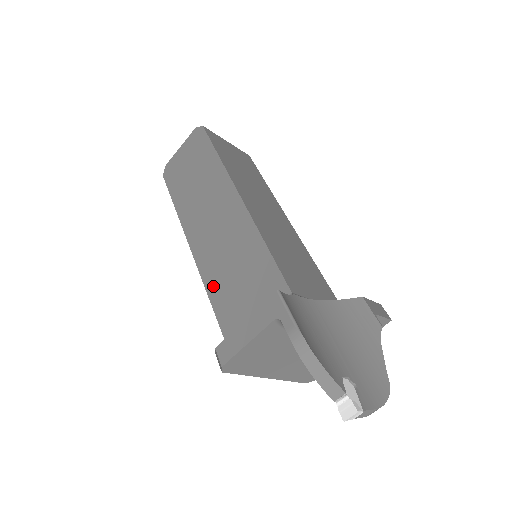
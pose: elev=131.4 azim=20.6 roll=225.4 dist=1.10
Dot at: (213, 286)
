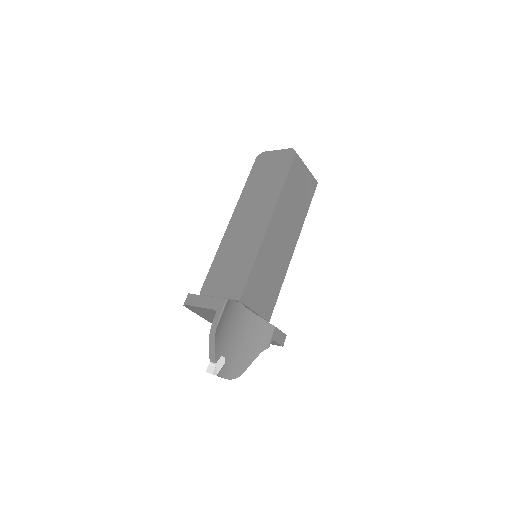
Dot at: (220, 255)
